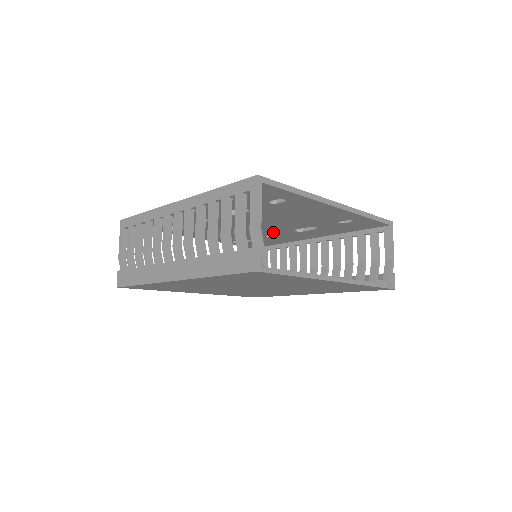
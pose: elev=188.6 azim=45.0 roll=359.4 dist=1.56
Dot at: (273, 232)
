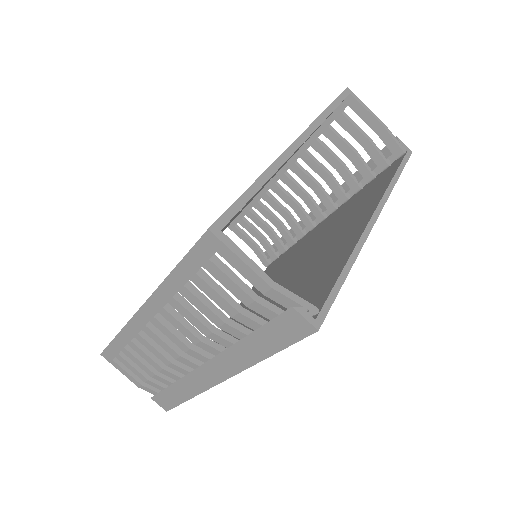
Dot at: occluded
